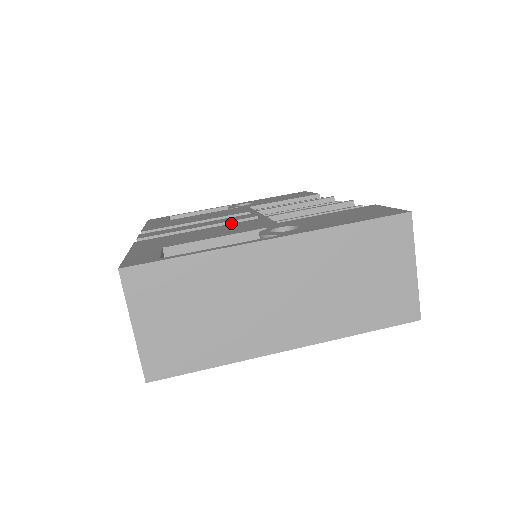
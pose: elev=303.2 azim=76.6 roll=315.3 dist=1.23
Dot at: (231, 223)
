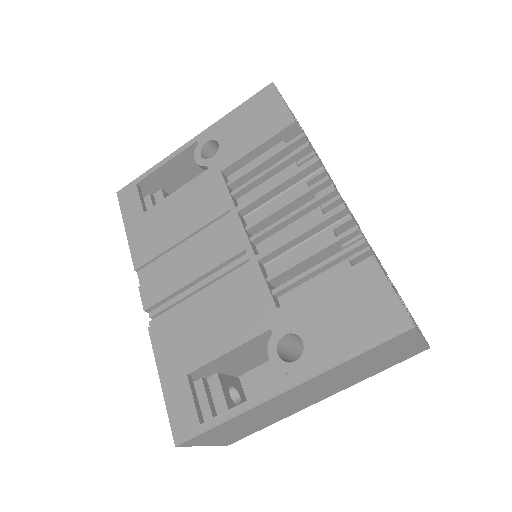
Dot at: (222, 265)
